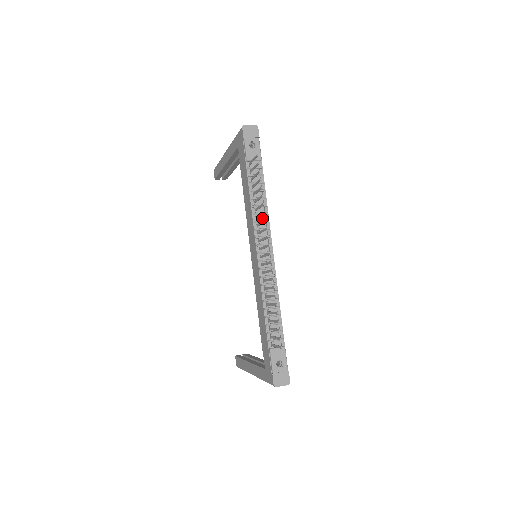
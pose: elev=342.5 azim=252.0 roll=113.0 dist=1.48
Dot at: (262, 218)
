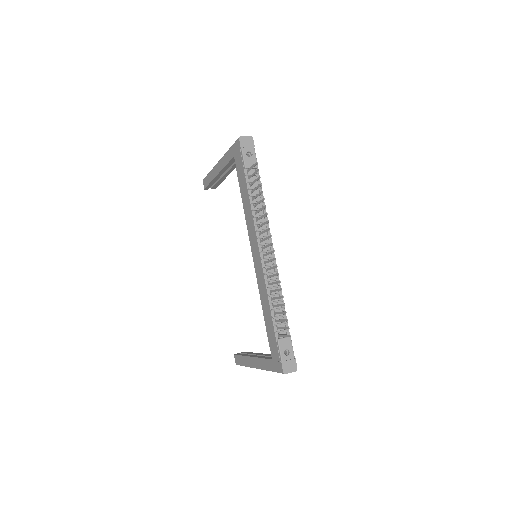
Dot at: (262, 220)
